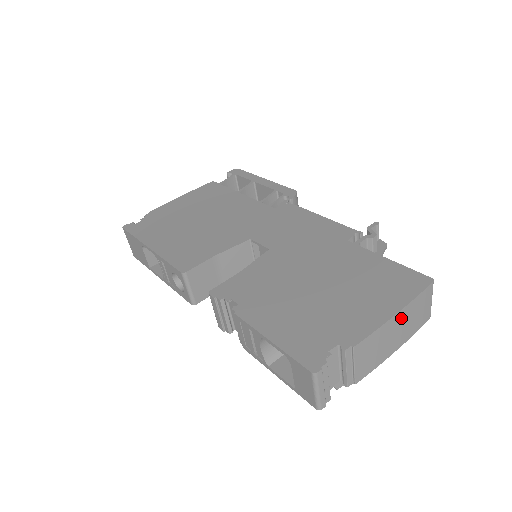
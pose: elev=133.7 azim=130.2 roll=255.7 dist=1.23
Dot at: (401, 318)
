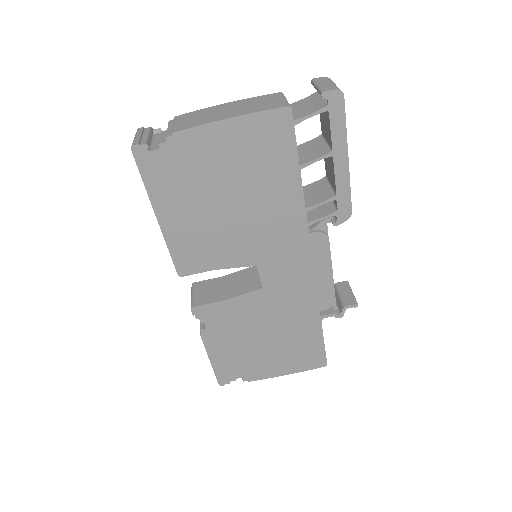
Dot at: occluded
